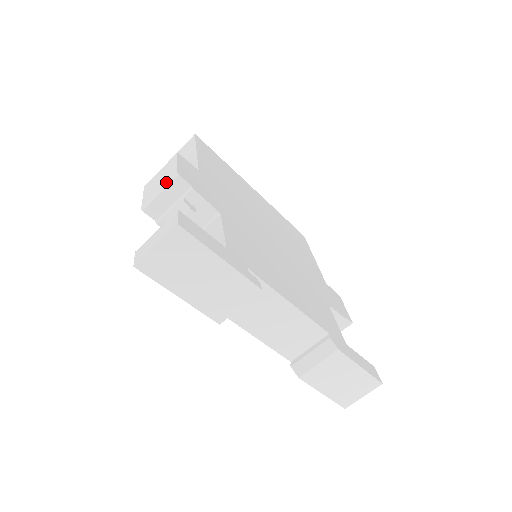
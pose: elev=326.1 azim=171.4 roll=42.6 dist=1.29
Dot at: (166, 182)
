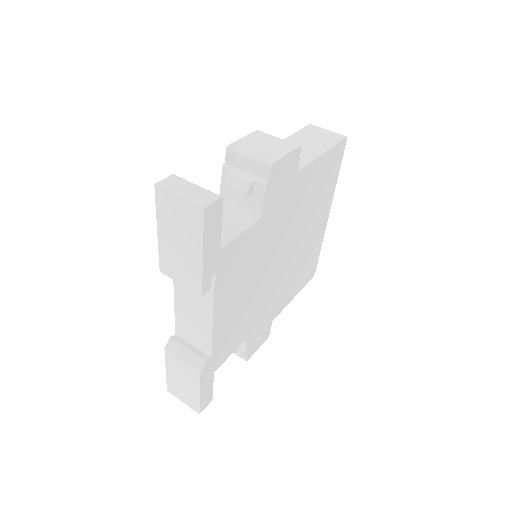
Dot at: (261, 157)
